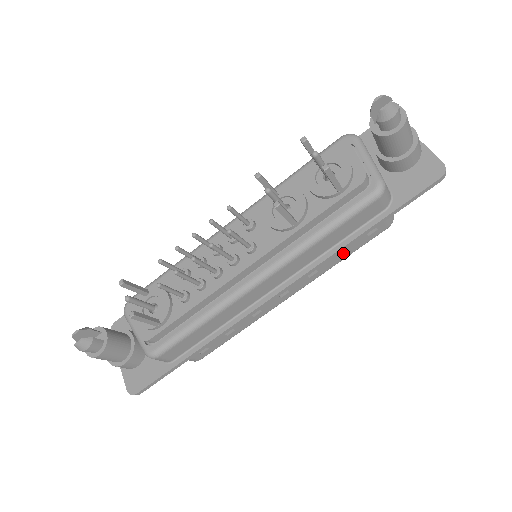
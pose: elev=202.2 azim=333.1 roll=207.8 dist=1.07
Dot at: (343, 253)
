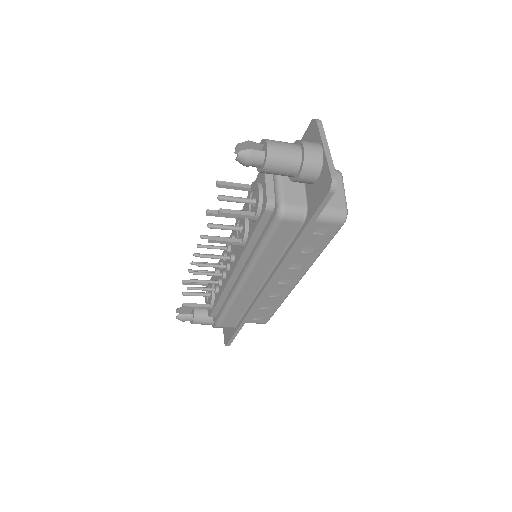
Dot at: (313, 250)
